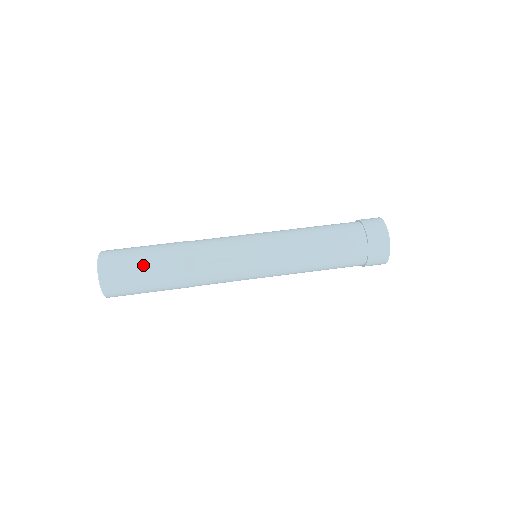
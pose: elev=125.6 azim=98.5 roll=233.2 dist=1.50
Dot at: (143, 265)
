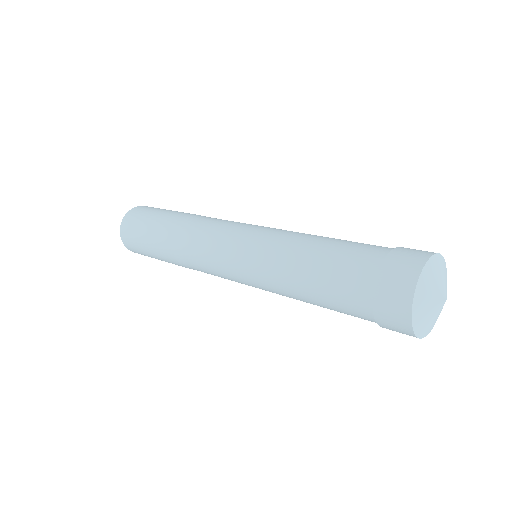
Dot at: (165, 210)
